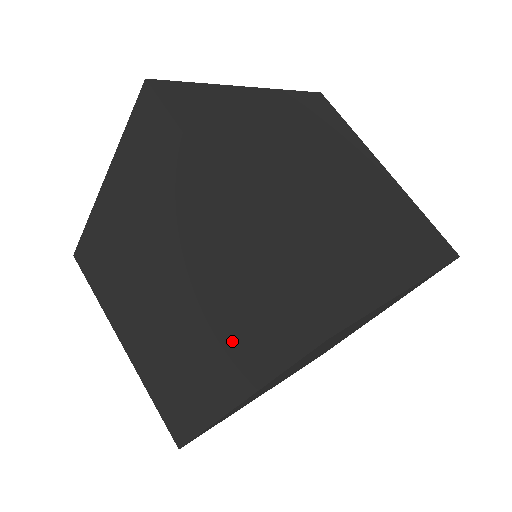
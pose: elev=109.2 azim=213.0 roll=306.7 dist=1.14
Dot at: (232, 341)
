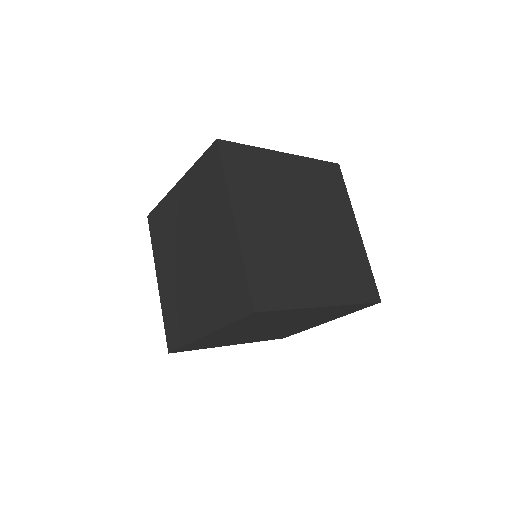
Dot at: (214, 299)
